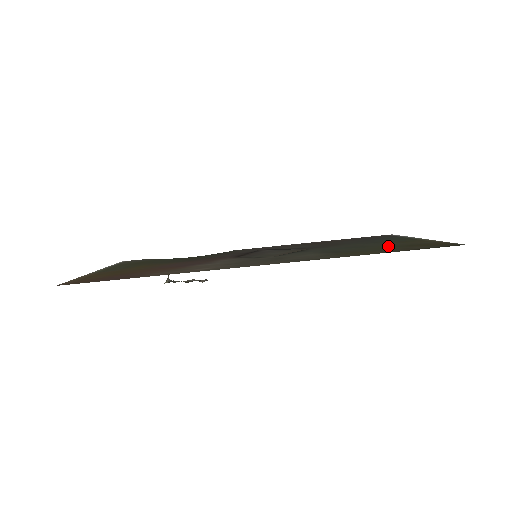
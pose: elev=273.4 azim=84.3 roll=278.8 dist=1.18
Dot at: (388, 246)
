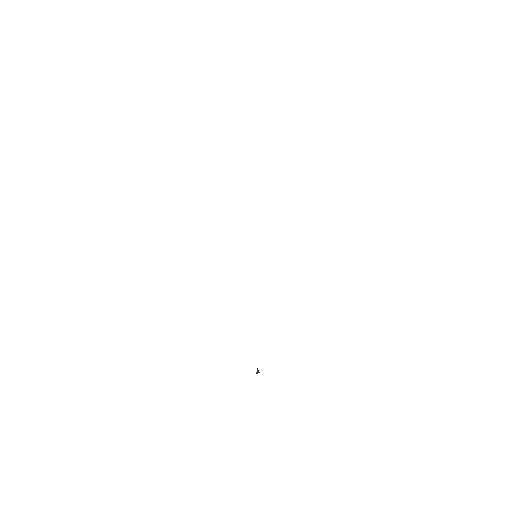
Dot at: occluded
